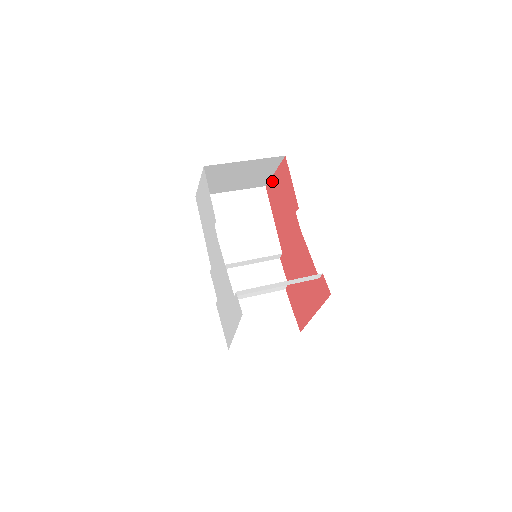
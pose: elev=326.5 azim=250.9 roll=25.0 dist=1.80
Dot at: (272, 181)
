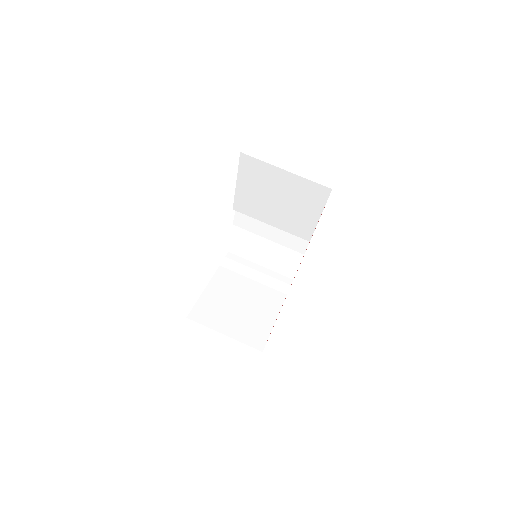
Dot at: occluded
